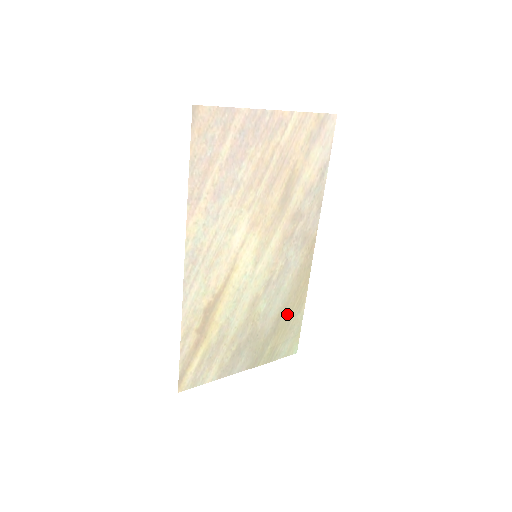
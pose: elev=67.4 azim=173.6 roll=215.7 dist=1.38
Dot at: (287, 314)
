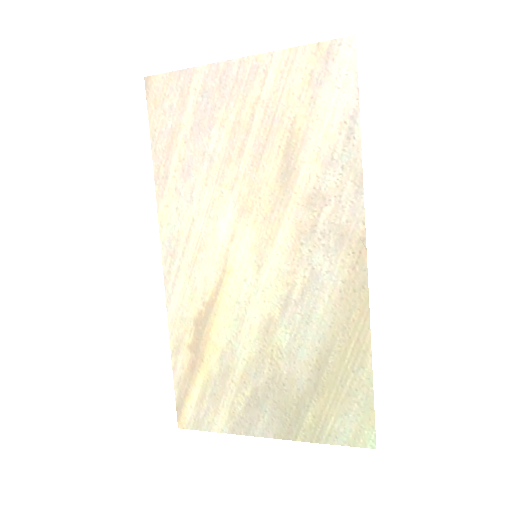
Dot at: (336, 364)
